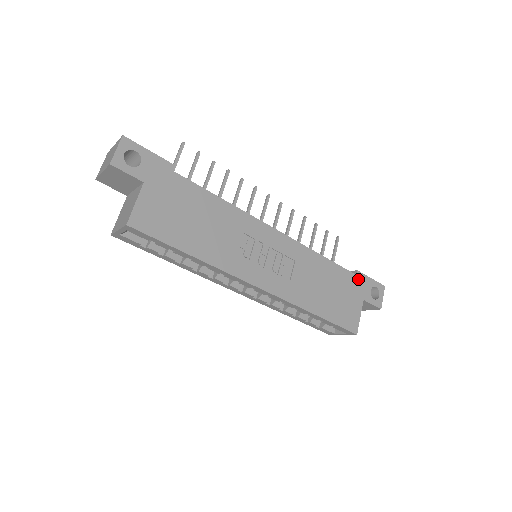
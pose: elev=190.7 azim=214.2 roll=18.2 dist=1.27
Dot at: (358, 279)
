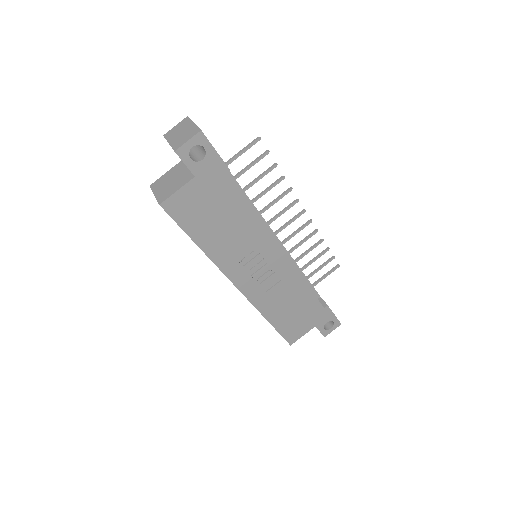
Dot at: (323, 311)
